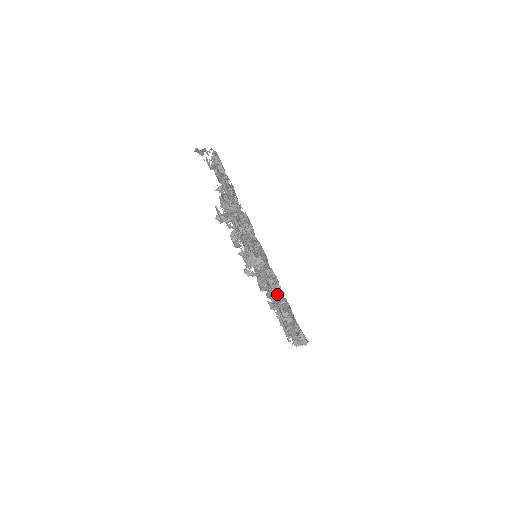
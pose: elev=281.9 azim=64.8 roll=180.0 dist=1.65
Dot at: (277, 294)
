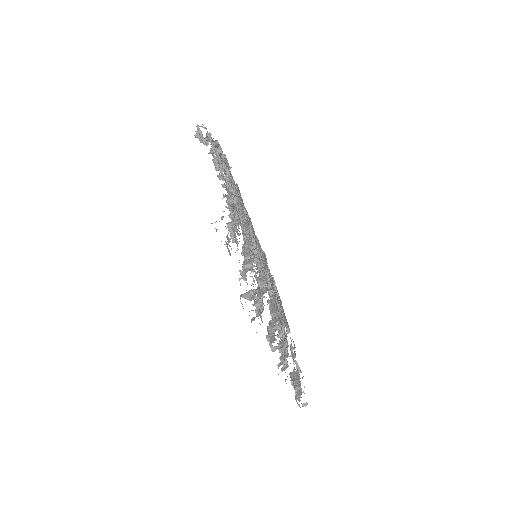
Dot at: occluded
